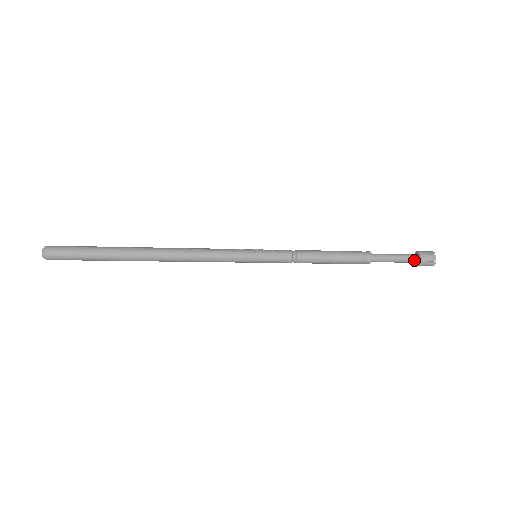
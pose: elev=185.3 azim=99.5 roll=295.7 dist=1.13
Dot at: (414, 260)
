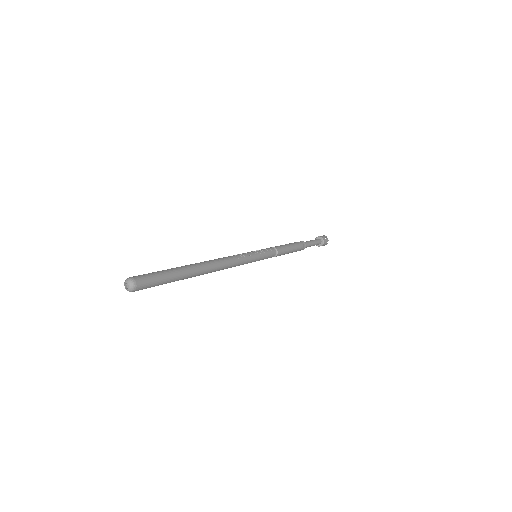
Dot at: (320, 243)
